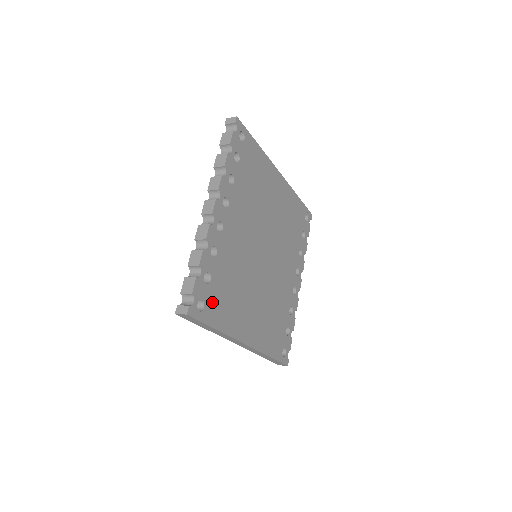
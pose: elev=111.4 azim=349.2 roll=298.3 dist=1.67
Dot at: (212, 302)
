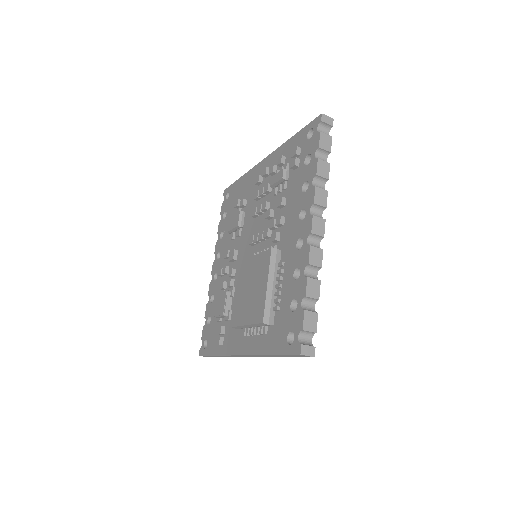
Dot at: occluded
